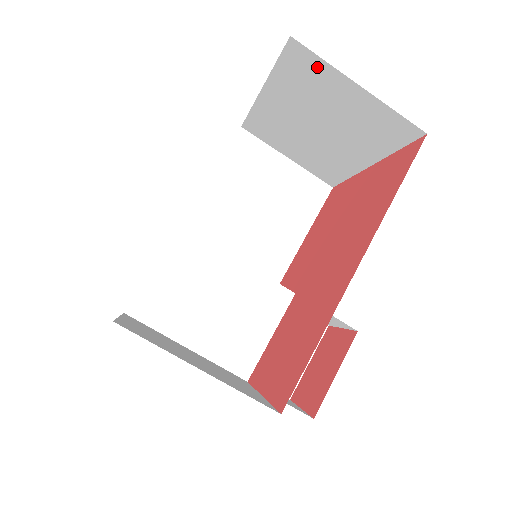
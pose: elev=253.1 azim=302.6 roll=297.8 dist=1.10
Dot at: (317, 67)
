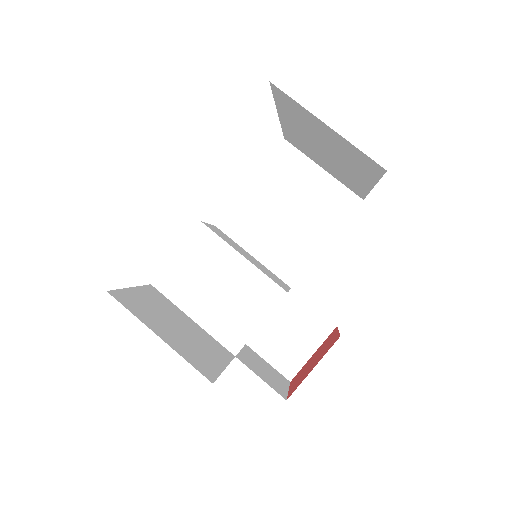
Dot at: (296, 106)
